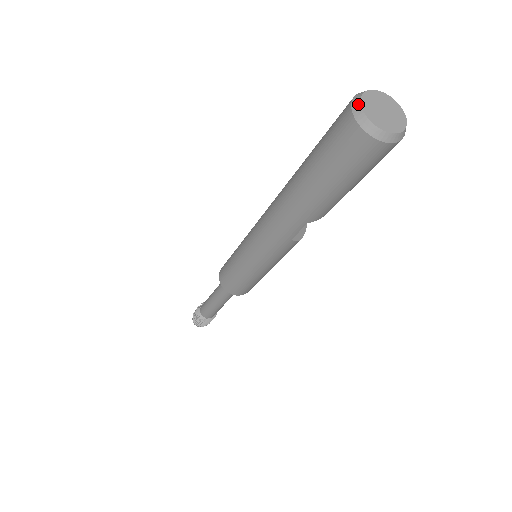
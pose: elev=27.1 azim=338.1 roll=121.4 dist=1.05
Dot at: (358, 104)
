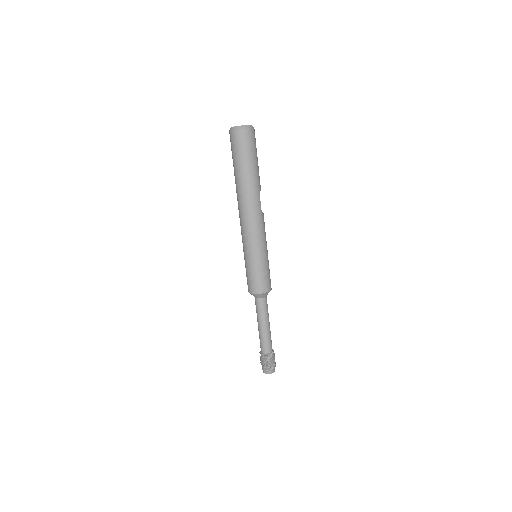
Dot at: (234, 127)
